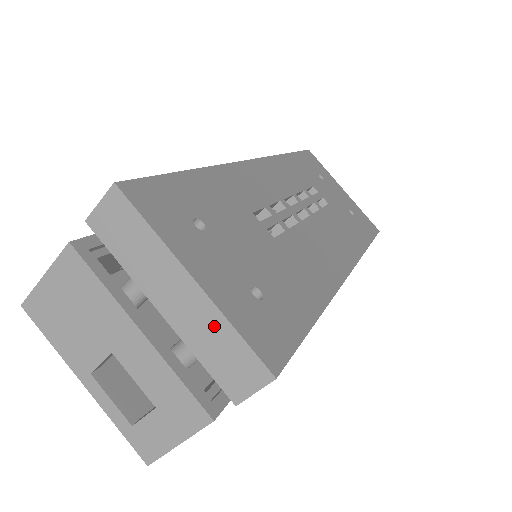
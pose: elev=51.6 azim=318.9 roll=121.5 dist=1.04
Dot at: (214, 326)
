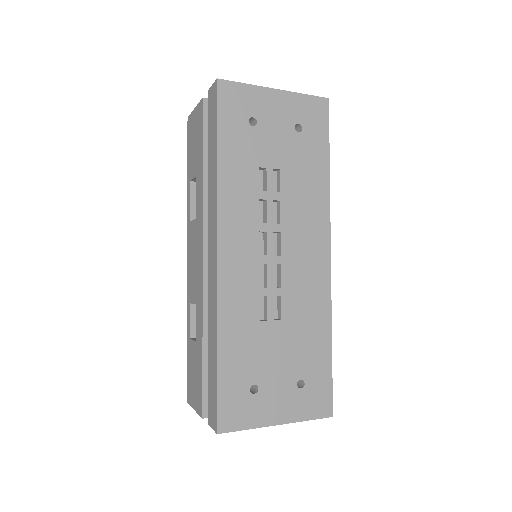
Dot at: occluded
